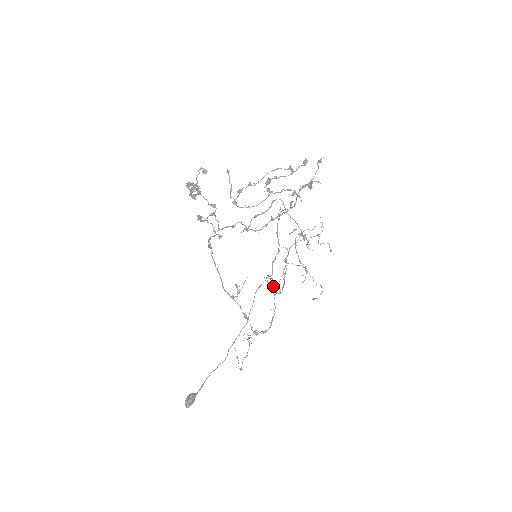
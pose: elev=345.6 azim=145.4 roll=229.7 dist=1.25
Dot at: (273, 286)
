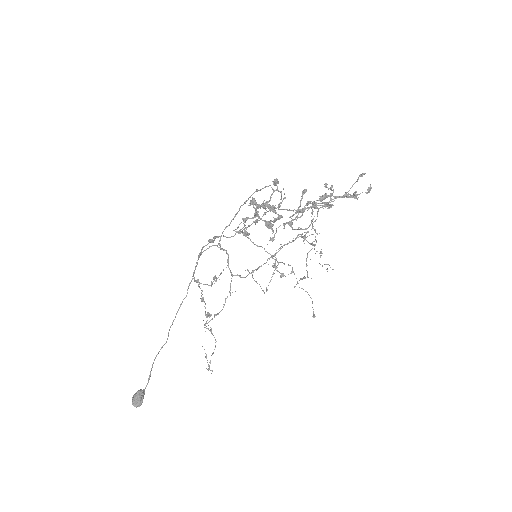
Dot at: occluded
